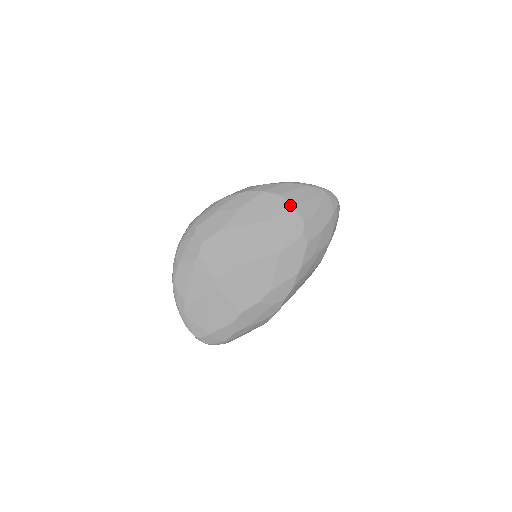
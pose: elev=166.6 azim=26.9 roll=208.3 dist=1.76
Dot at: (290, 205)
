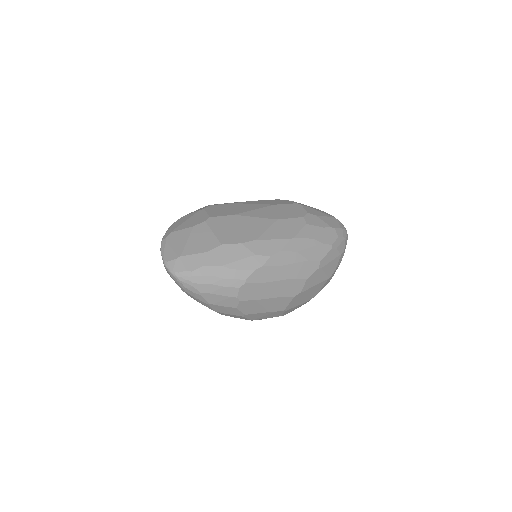
Dot at: (298, 204)
